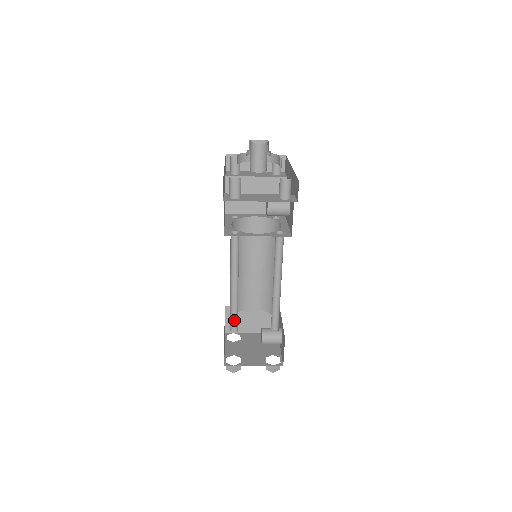
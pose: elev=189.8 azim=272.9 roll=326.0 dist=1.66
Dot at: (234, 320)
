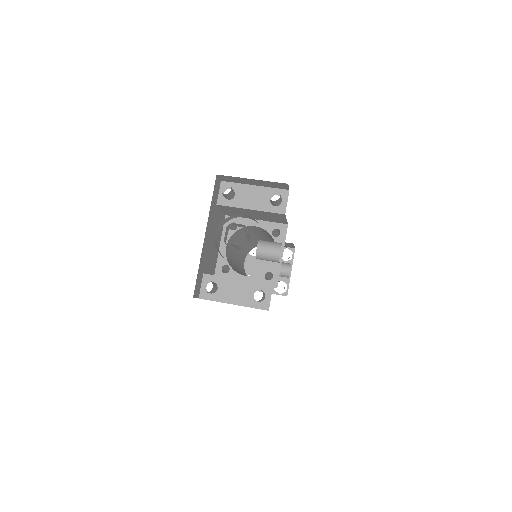
Dot at: occluded
